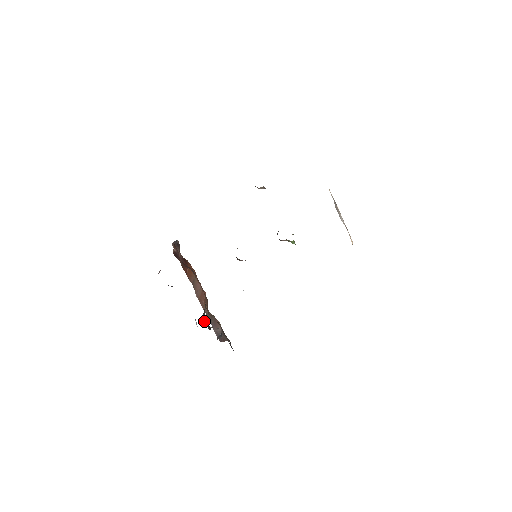
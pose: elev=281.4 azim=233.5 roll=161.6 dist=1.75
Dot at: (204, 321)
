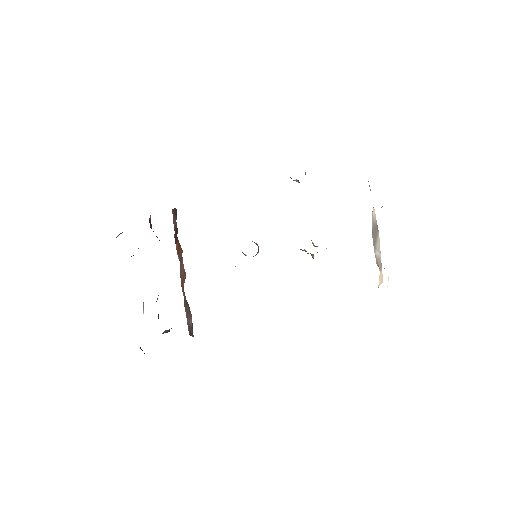
Dot at: occluded
